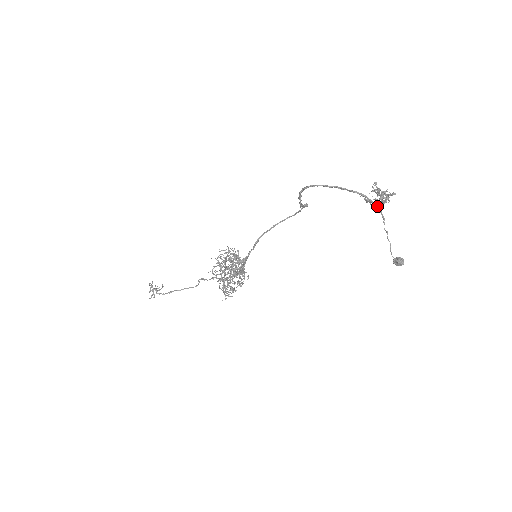
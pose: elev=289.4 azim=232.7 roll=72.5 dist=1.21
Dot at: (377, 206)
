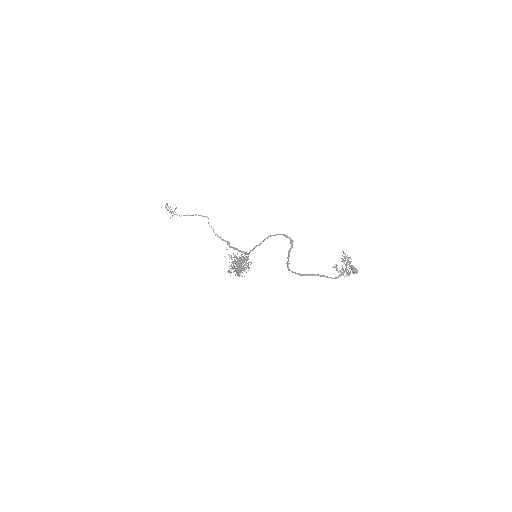
Dot at: occluded
